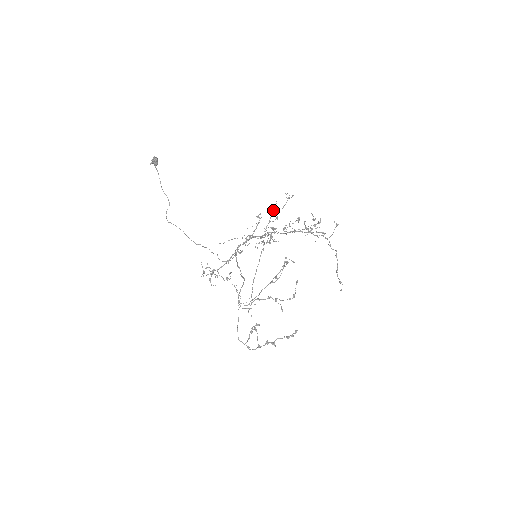
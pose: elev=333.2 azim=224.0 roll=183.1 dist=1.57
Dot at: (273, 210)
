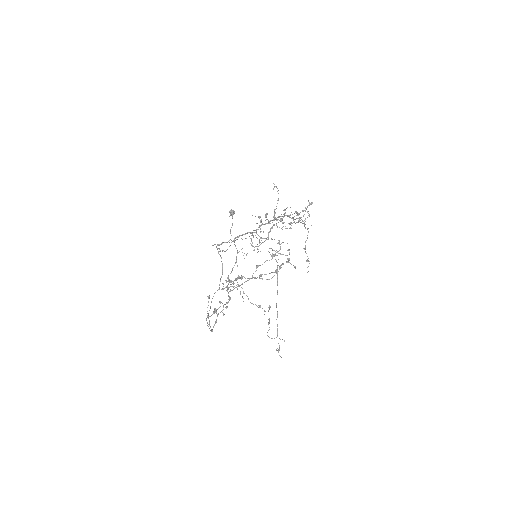
Dot at: (274, 212)
